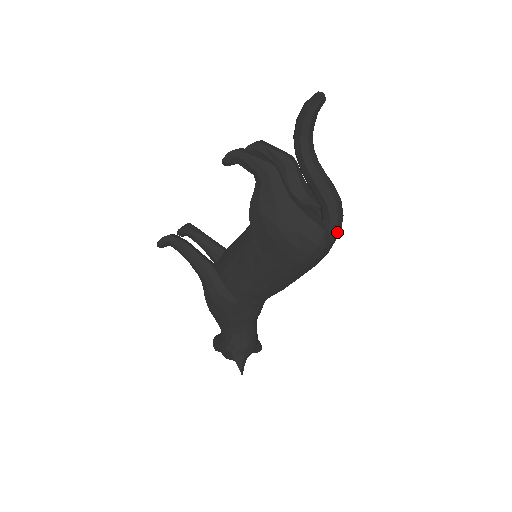
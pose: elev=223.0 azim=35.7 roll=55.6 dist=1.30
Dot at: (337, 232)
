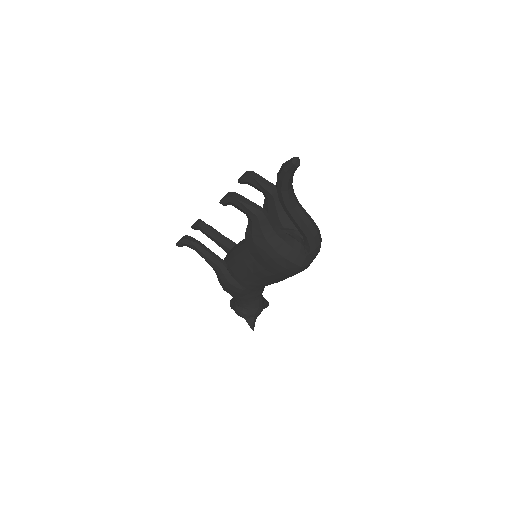
Dot at: (316, 254)
